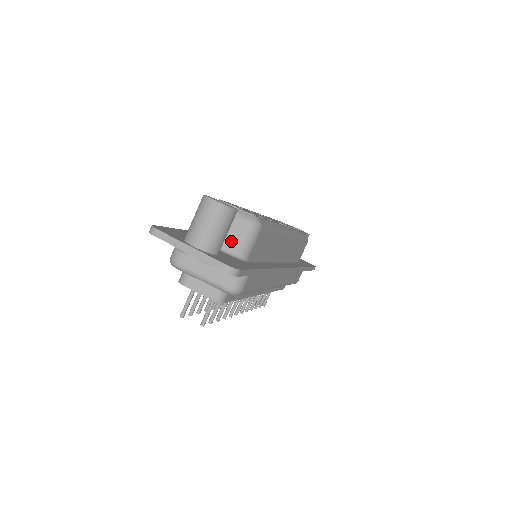
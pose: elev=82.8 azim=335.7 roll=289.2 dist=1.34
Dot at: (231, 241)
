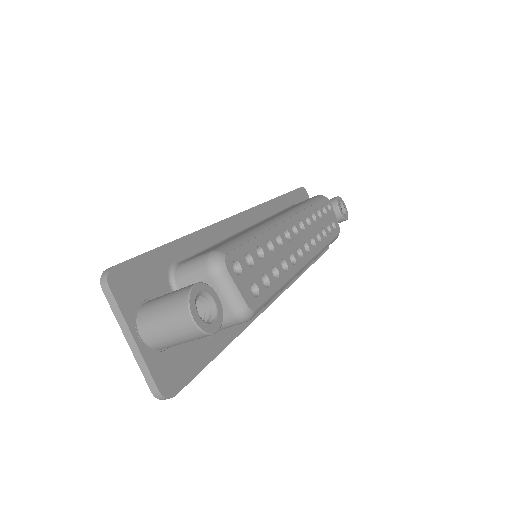
Dot at: occluded
